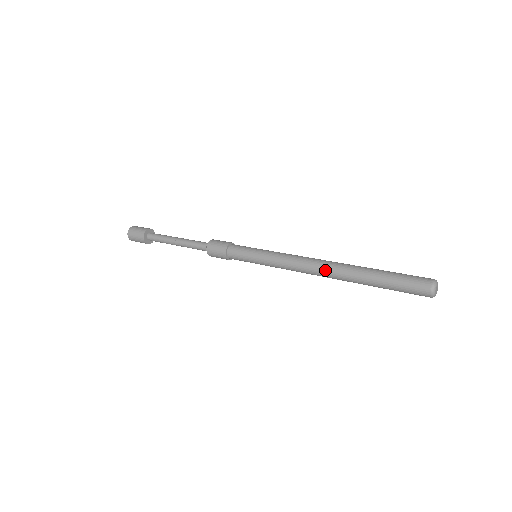
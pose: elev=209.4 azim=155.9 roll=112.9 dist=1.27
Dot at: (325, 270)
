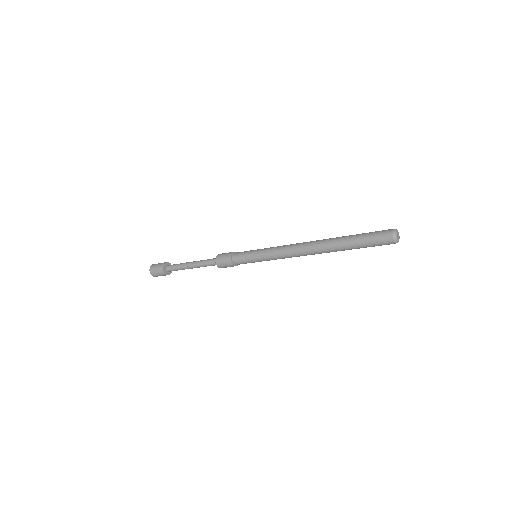
Dot at: (313, 253)
